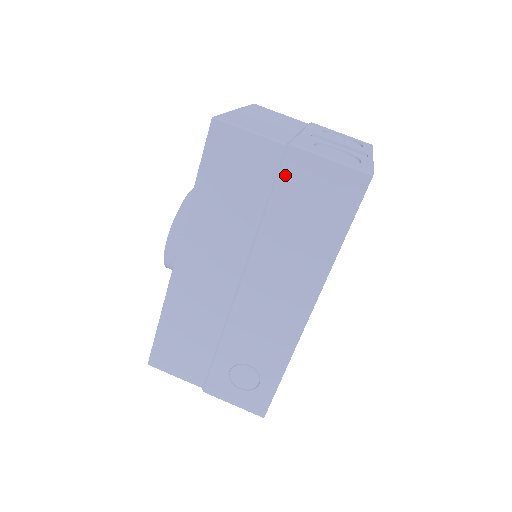
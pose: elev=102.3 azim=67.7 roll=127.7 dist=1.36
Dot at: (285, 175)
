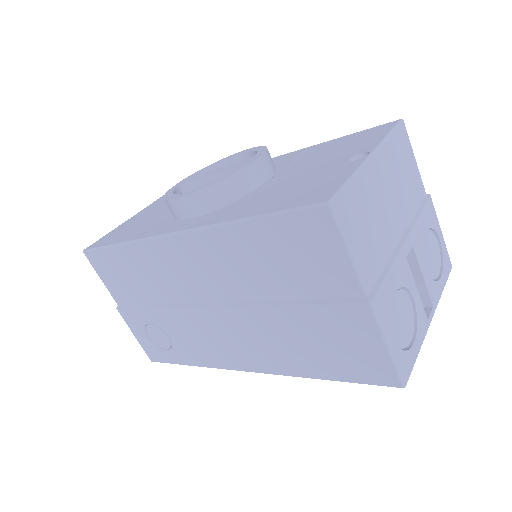
Dot at: (337, 310)
